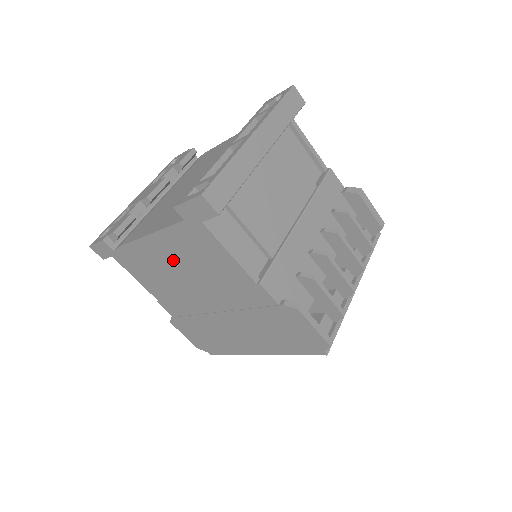
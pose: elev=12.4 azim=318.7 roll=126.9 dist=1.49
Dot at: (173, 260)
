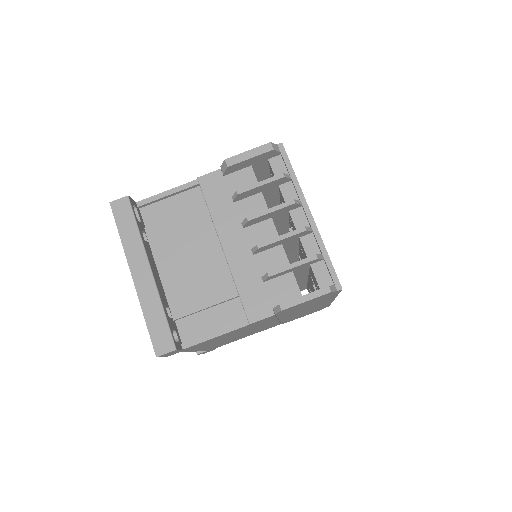
Dot at: occluded
